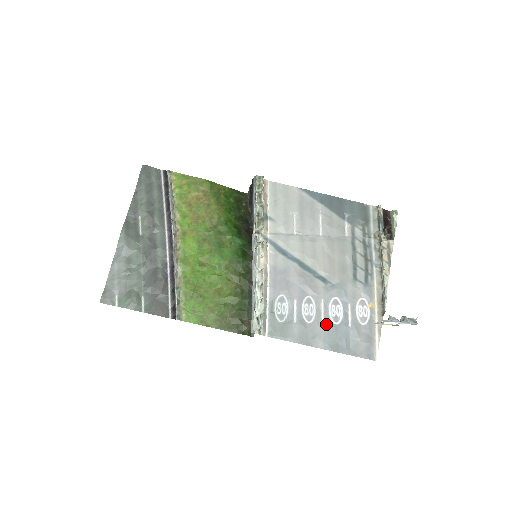
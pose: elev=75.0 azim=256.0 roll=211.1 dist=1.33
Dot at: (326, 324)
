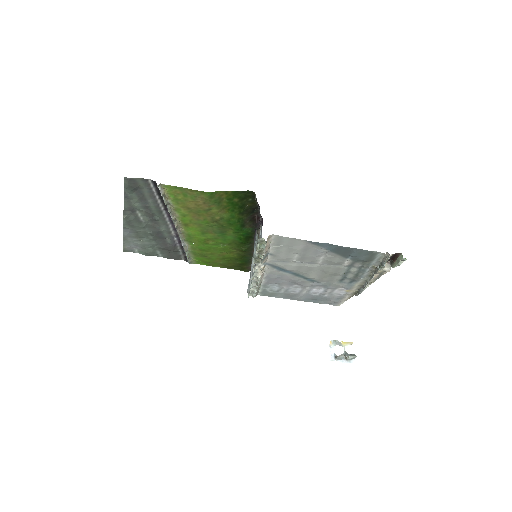
Dot at: (307, 295)
